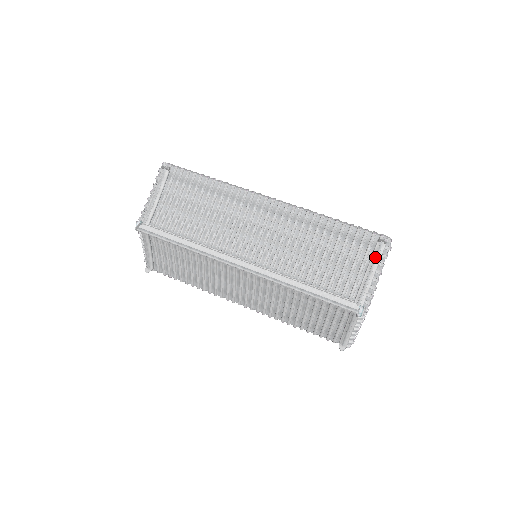
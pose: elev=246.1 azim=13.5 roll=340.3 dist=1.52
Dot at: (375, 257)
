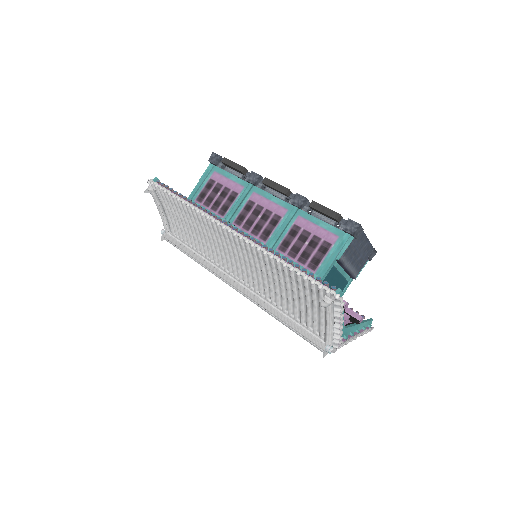
Dot at: (325, 313)
